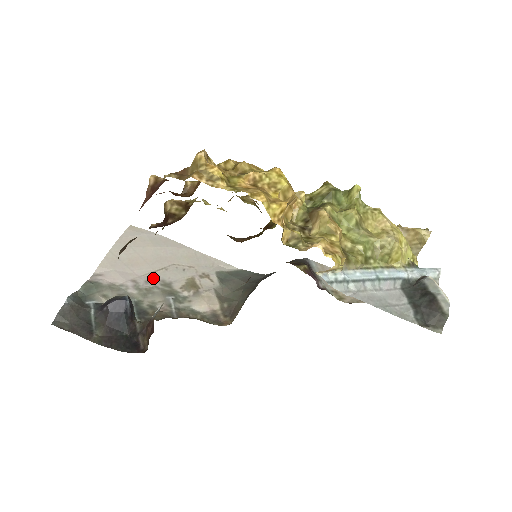
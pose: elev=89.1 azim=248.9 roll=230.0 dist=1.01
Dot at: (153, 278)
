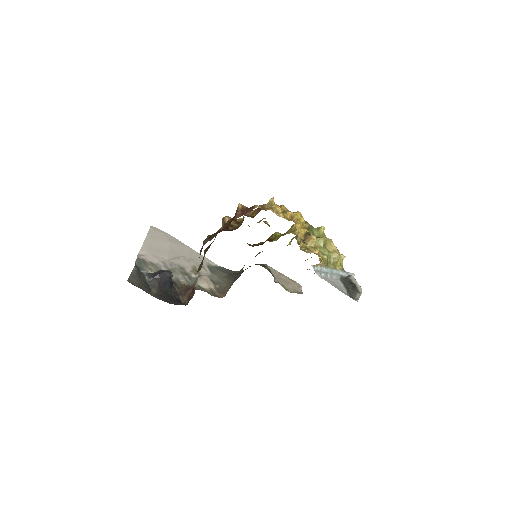
Dot at: (173, 263)
